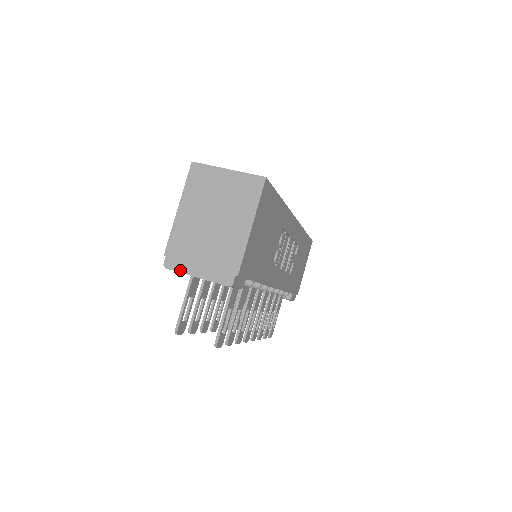
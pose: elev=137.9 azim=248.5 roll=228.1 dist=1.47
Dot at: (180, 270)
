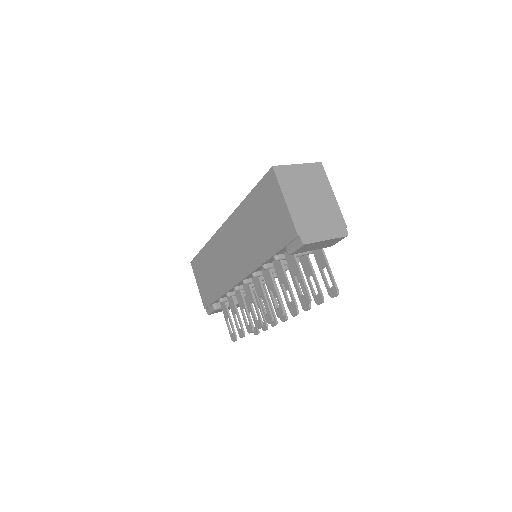
Dot at: (315, 241)
